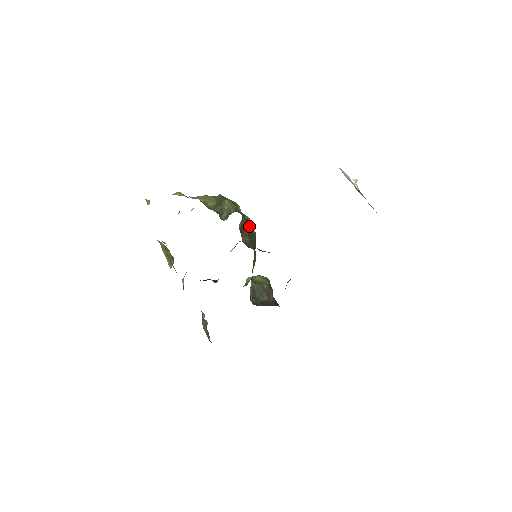
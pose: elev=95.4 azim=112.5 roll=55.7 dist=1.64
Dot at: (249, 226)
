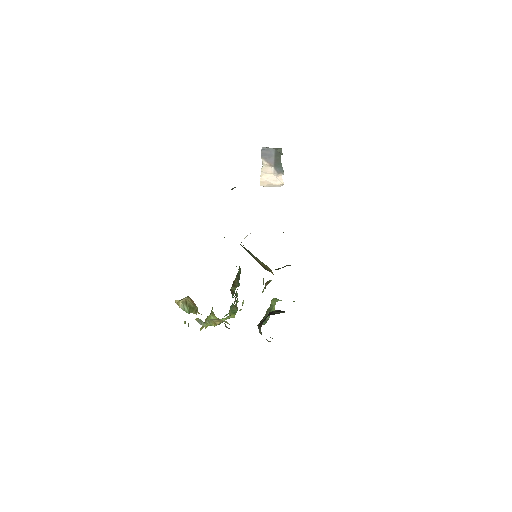
Dot at: occluded
